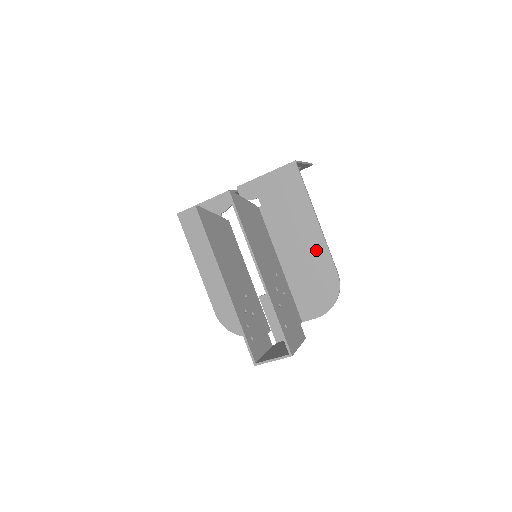
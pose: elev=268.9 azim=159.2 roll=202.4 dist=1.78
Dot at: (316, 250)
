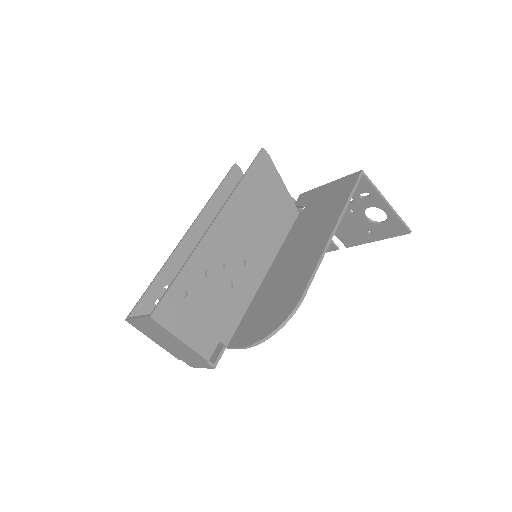
Dot at: (306, 263)
